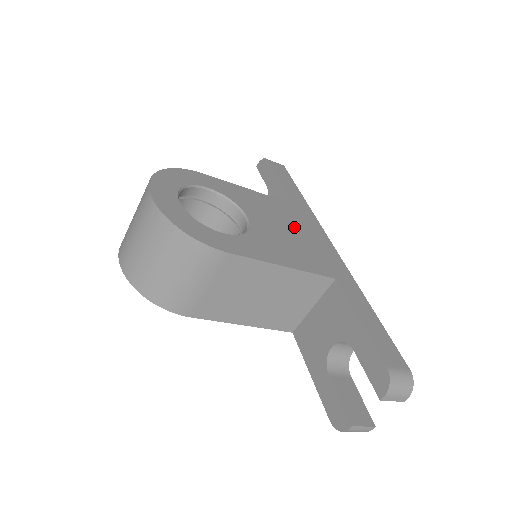
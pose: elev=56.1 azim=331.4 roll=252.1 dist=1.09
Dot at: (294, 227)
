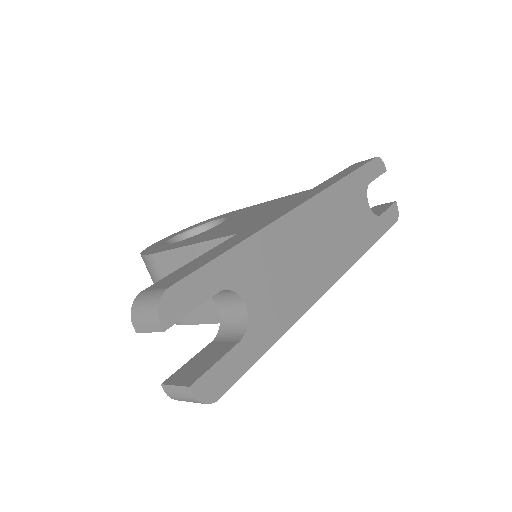
Dot at: (269, 209)
